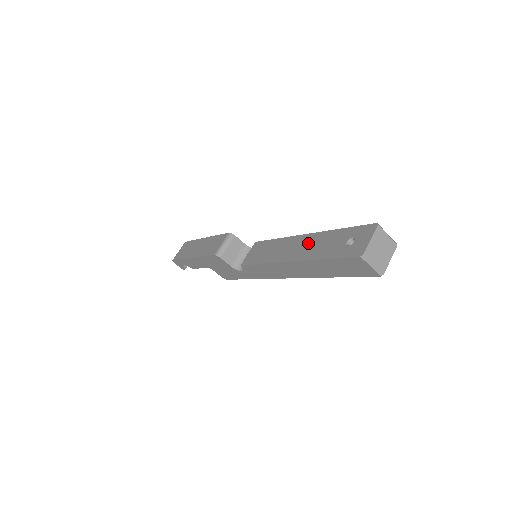
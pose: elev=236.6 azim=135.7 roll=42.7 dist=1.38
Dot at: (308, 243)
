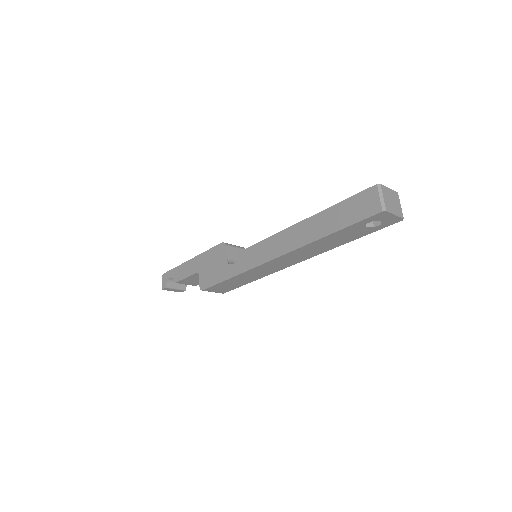
Dot at: occluded
